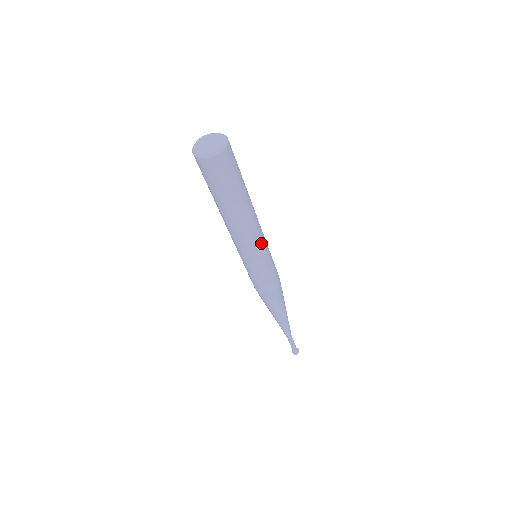
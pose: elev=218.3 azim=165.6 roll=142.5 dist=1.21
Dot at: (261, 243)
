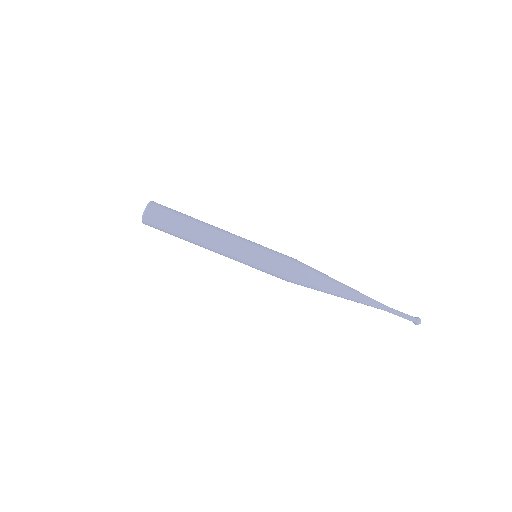
Dot at: (238, 241)
